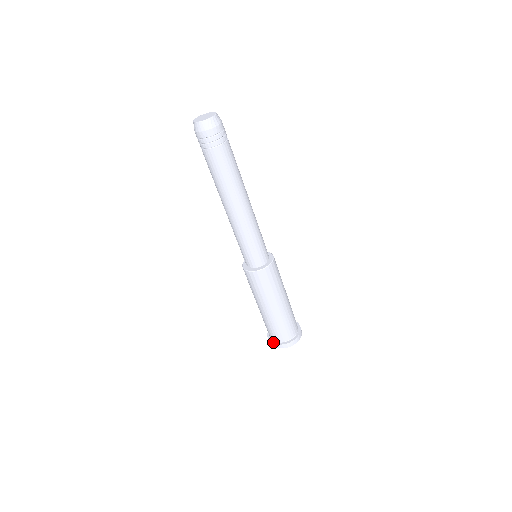
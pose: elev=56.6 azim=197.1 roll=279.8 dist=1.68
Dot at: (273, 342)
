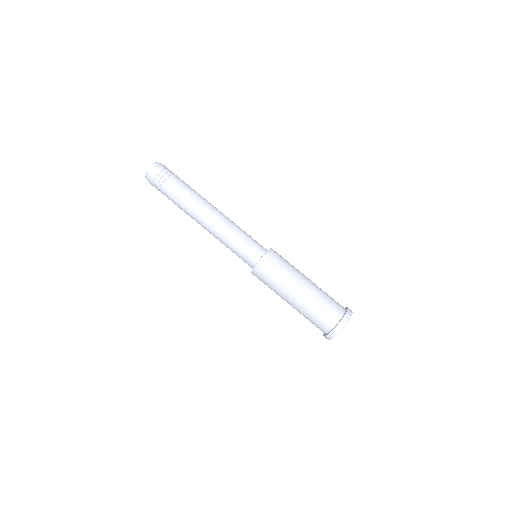
Dot at: (333, 329)
